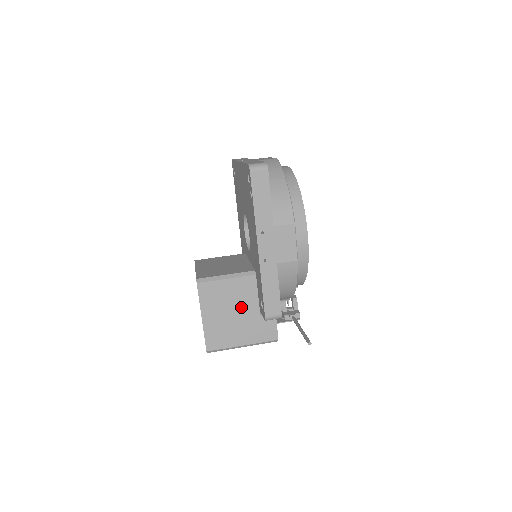
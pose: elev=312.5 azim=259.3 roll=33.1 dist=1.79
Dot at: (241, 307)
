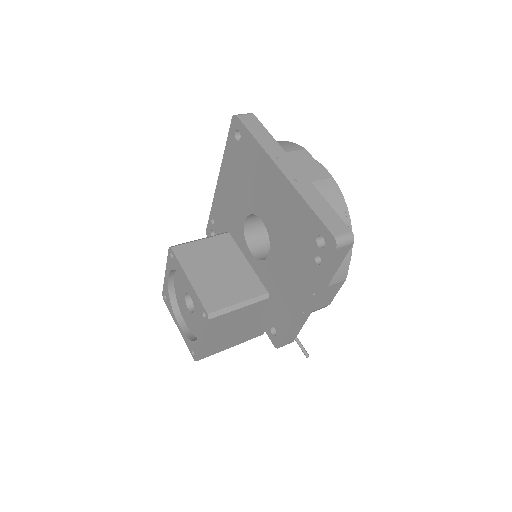
Dot at: (243, 324)
